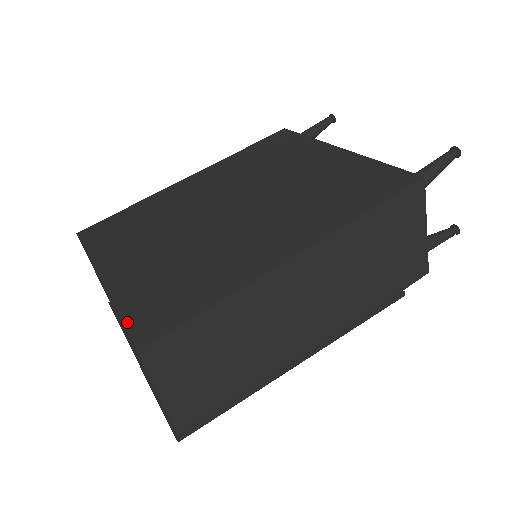
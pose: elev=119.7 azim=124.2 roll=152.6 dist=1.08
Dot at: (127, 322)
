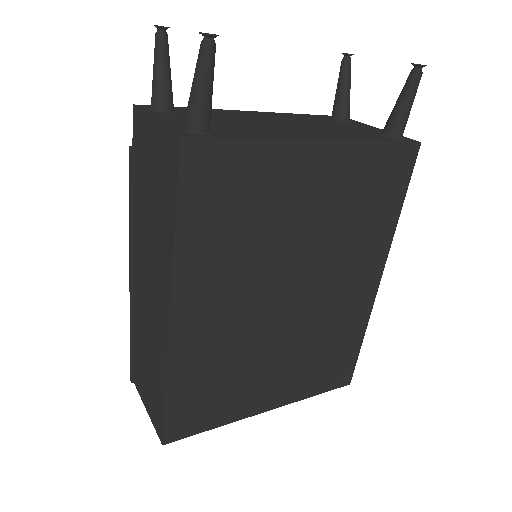
Dot at: (326, 390)
